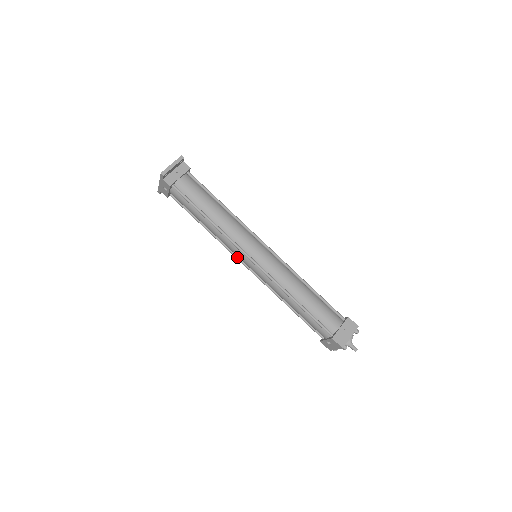
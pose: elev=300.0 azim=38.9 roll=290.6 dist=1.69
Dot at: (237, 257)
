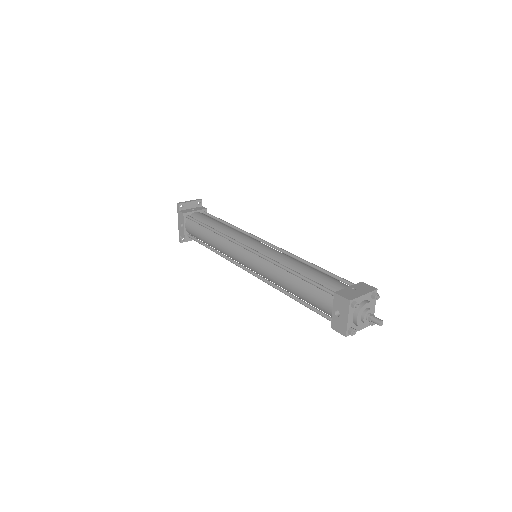
Dot at: (237, 263)
